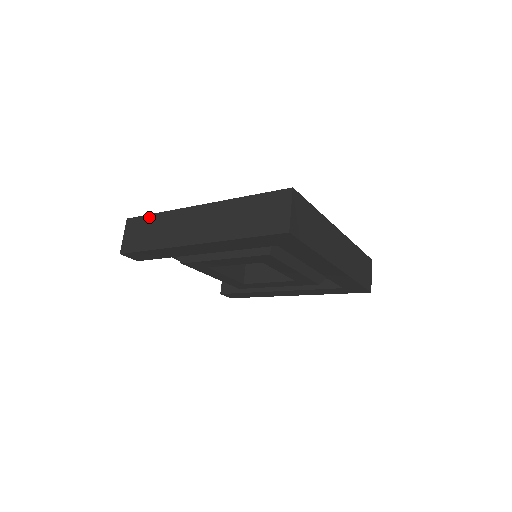
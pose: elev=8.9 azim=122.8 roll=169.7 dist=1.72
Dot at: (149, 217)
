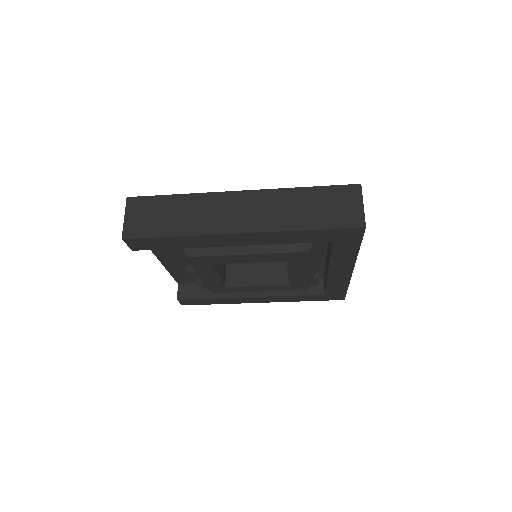
Dot at: (165, 198)
